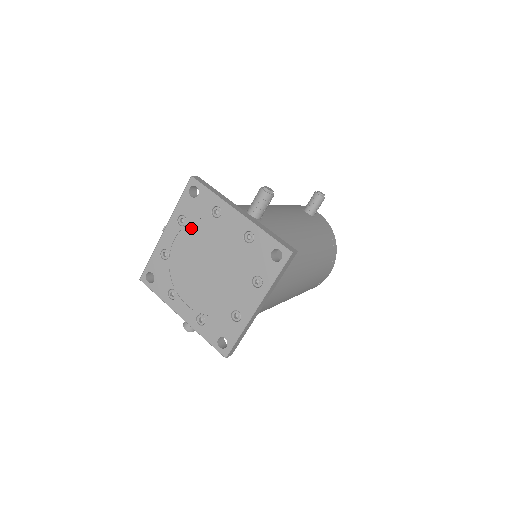
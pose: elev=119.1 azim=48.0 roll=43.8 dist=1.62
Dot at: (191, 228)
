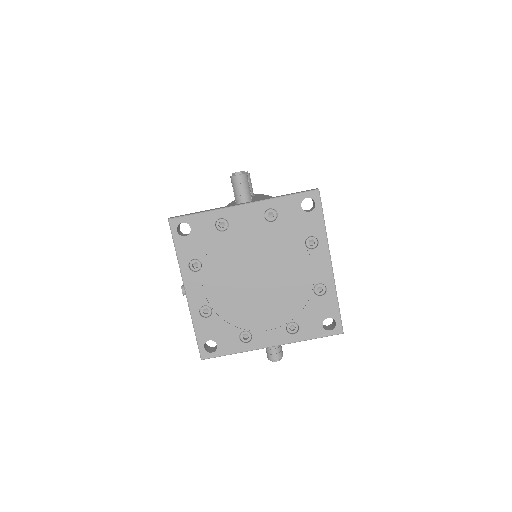
Dot at: (210, 263)
